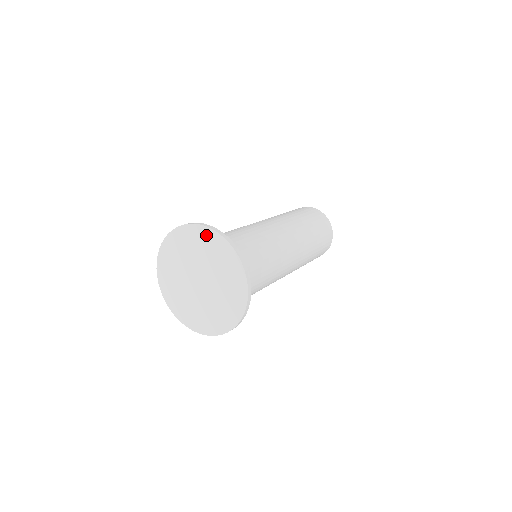
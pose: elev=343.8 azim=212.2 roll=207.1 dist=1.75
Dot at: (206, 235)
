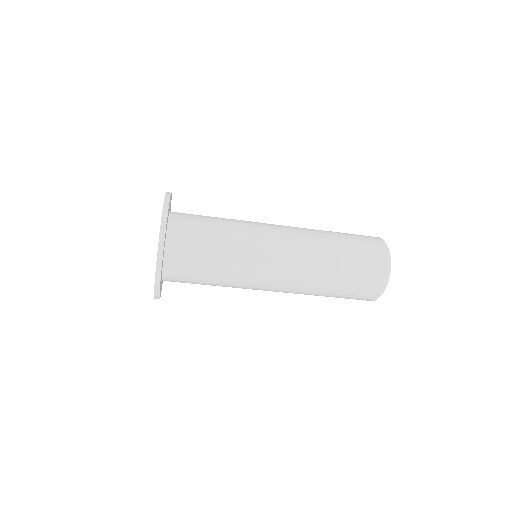
Dot at: occluded
